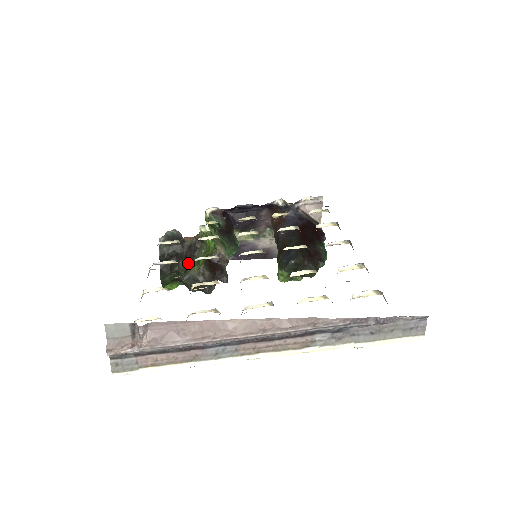
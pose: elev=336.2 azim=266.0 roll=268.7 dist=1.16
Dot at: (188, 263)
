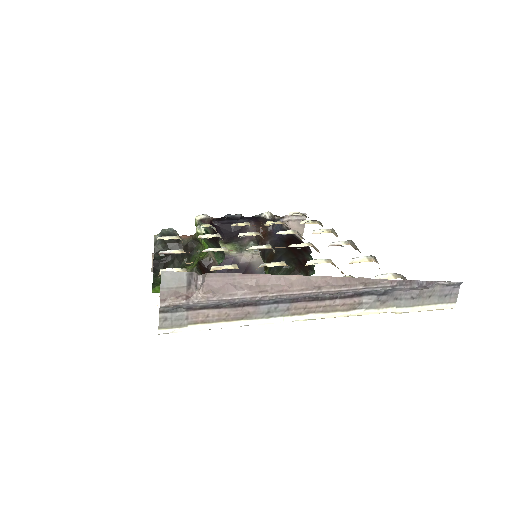
Dot at: (185, 261)
